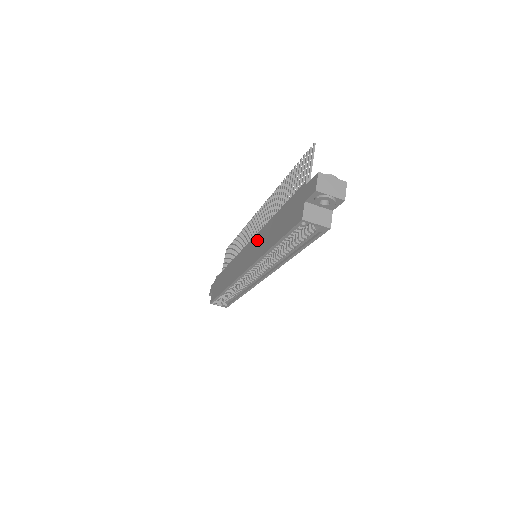
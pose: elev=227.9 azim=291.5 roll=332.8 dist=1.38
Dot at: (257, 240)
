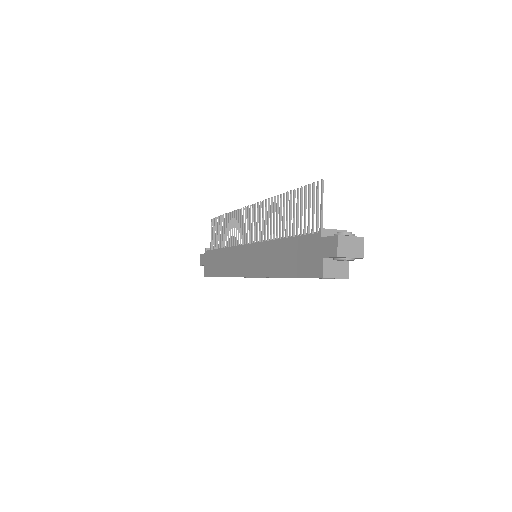
Dot at: (260, 252)
